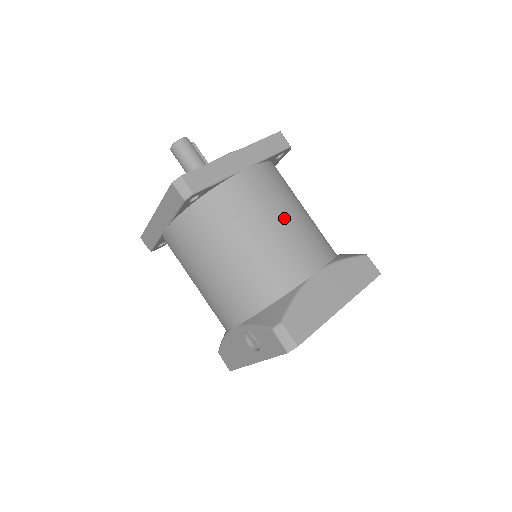
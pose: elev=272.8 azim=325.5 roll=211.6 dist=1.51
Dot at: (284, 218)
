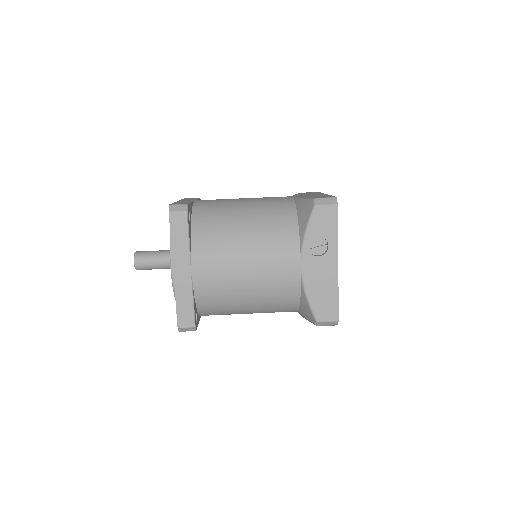
Dot at: (243, 198)
